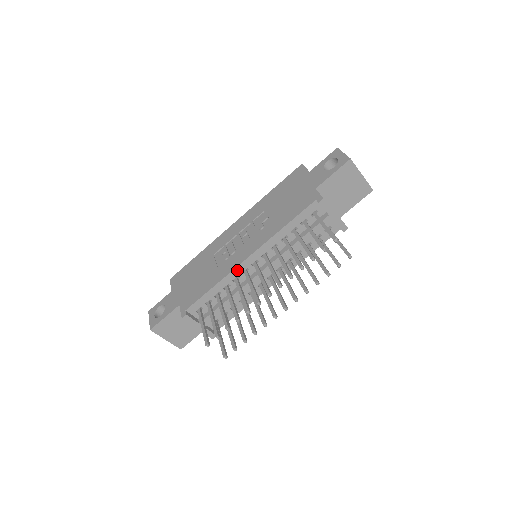
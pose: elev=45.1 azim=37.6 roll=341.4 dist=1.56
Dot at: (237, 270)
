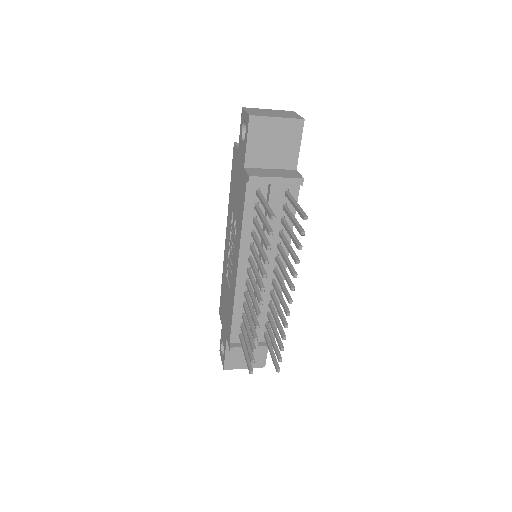
Dot at: (239, 286)
